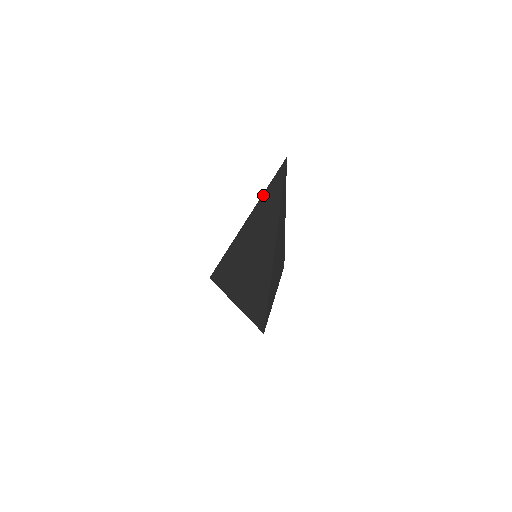
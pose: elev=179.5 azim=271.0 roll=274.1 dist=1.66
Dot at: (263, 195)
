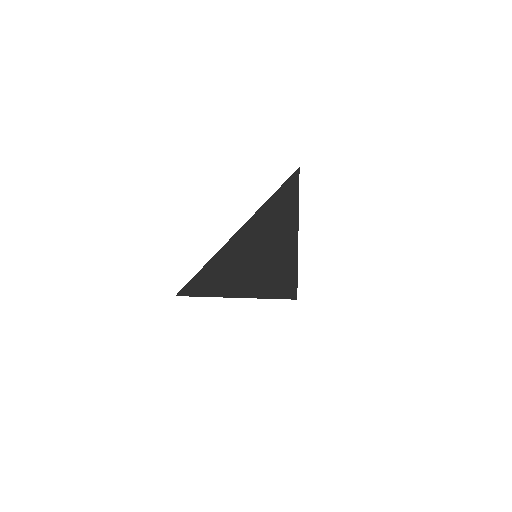
Dot at: (266, 203)
